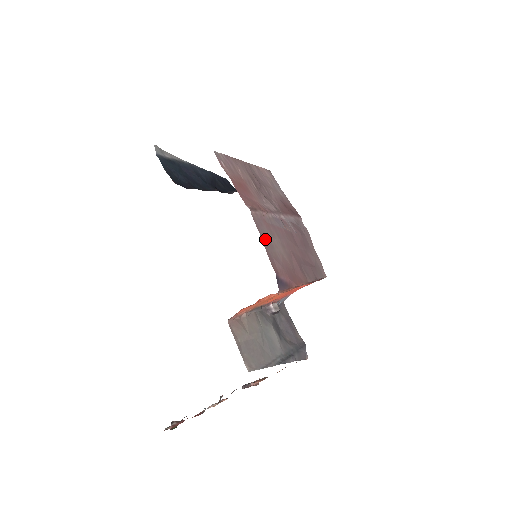
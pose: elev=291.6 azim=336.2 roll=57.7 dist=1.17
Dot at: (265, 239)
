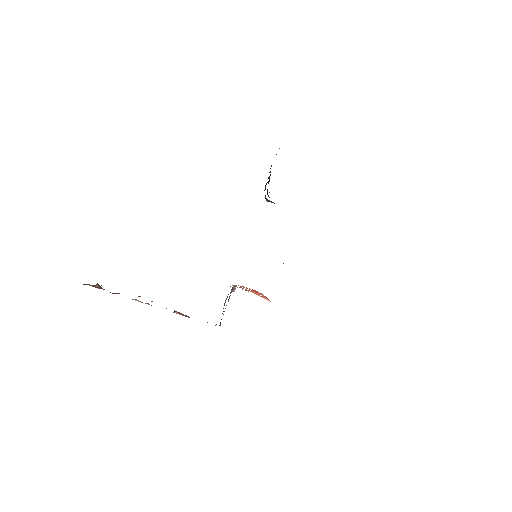
Dot at: occluded
